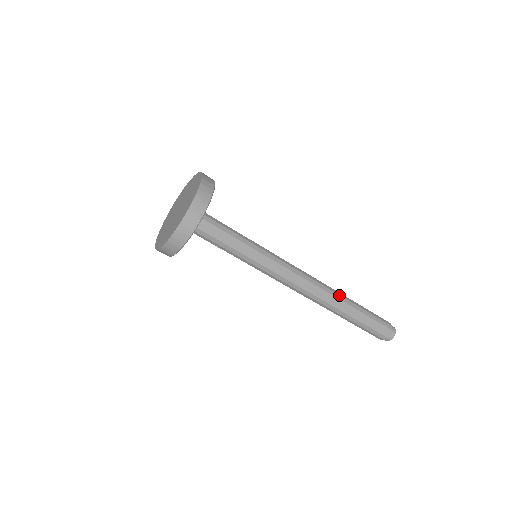
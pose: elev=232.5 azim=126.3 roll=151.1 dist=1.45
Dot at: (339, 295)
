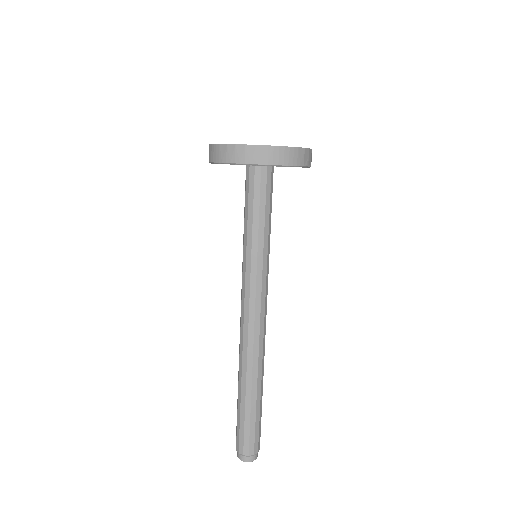
Dot at: (262, 371)
